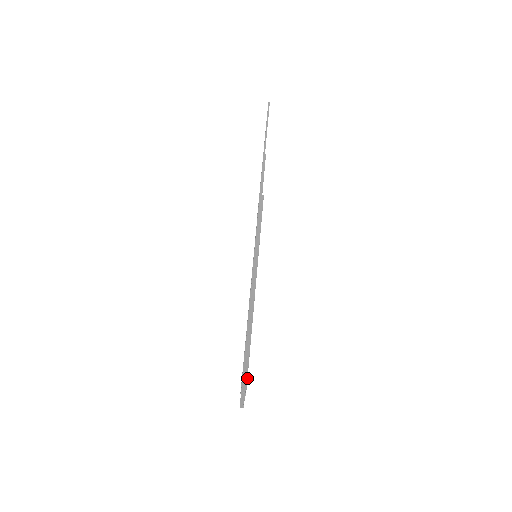
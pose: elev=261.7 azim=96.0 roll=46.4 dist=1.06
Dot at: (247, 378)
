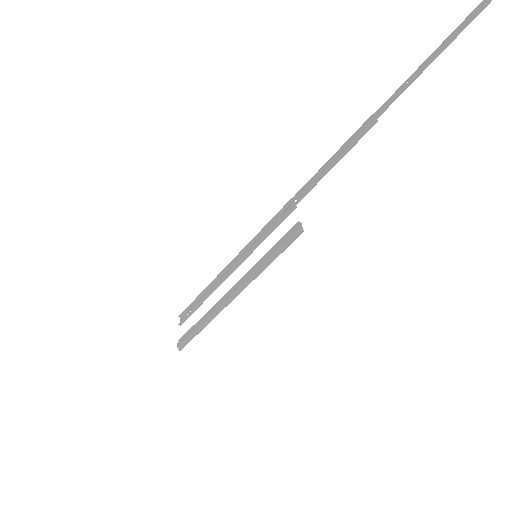
Dot at: occluded
